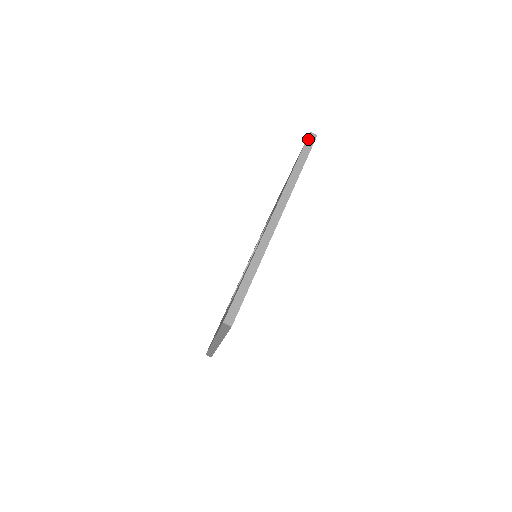
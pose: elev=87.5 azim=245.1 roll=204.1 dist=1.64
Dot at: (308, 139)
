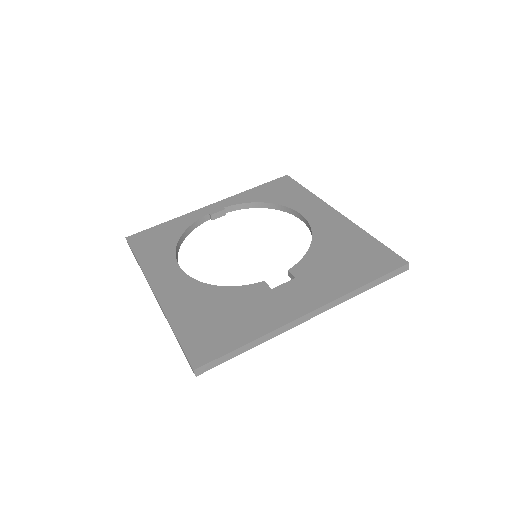
Dot at: (401, 268)
